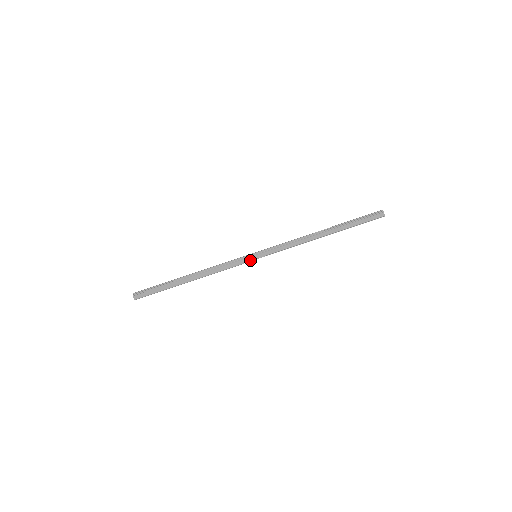
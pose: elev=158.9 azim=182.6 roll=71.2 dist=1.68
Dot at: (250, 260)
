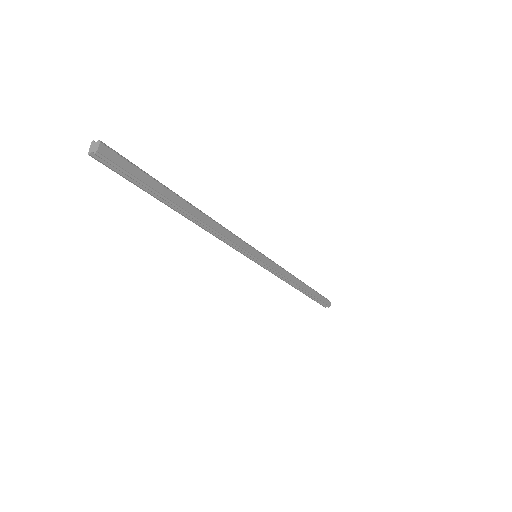
Dot at: (254, 254)
